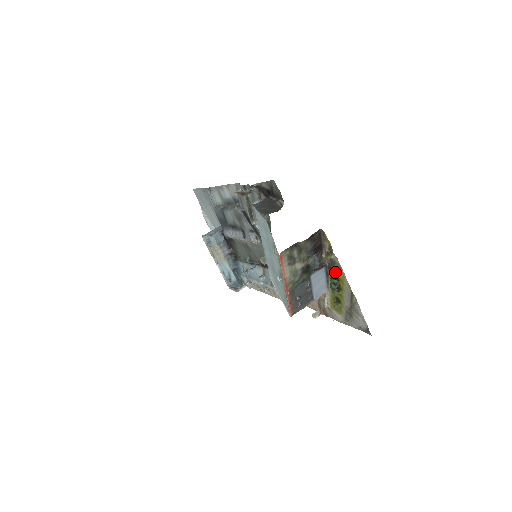
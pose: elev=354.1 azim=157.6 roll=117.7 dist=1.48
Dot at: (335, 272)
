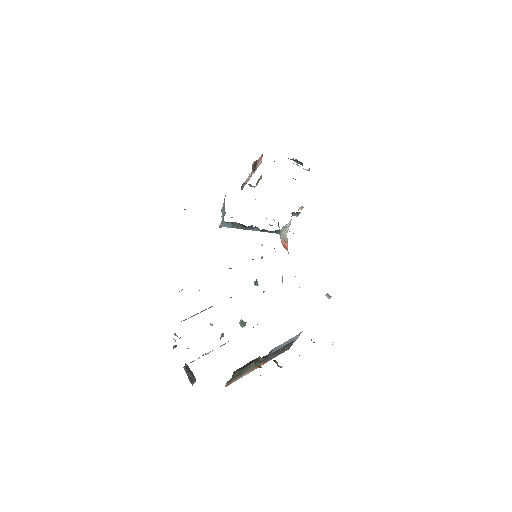
Dot at: (277, 365)
